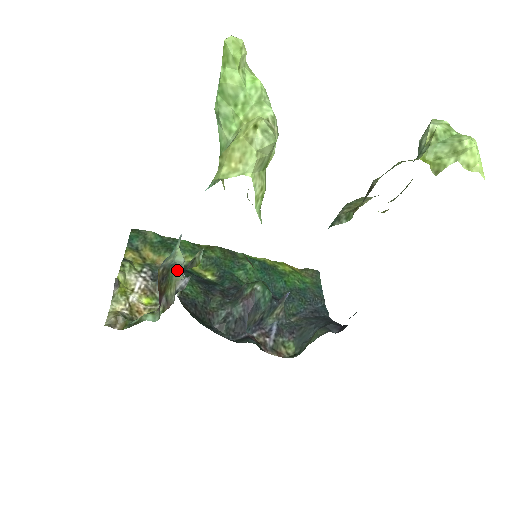
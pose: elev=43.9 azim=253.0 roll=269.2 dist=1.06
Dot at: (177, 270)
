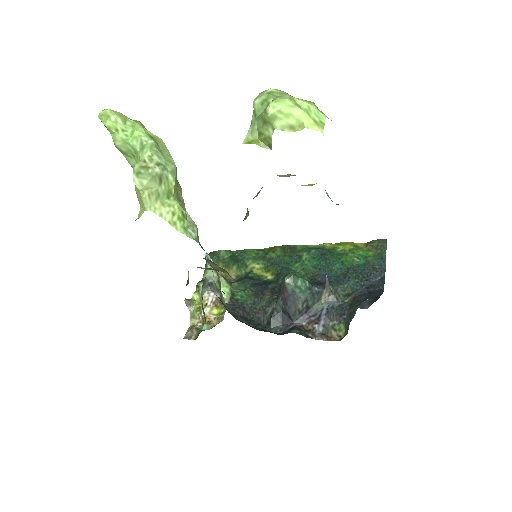
Dot at: (204, 285)
